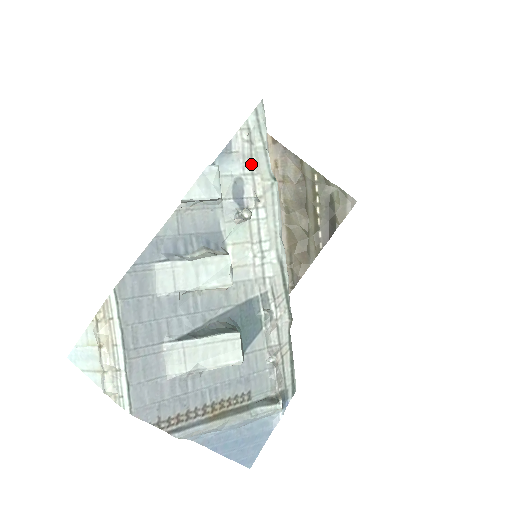
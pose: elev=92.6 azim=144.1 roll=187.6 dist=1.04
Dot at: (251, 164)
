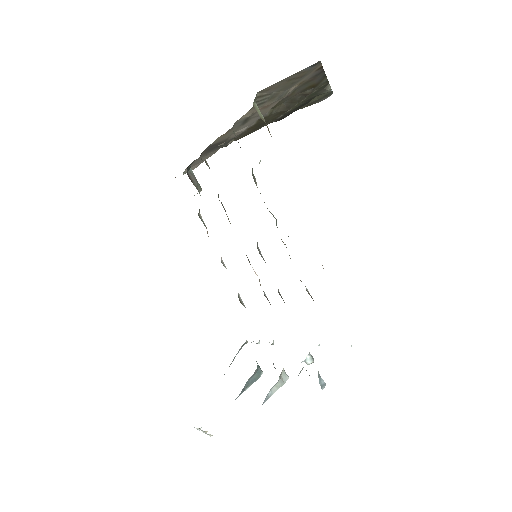
Dot at: occluded
